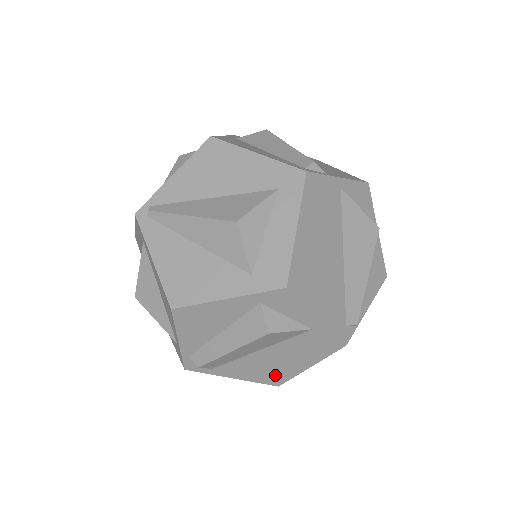
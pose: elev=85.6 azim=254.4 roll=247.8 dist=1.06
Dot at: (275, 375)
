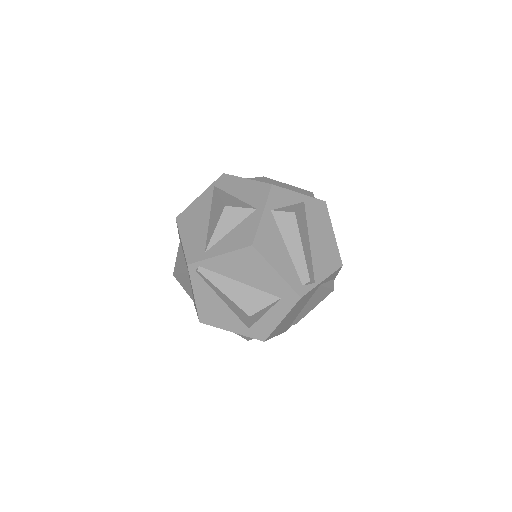
Dot at: occluded
